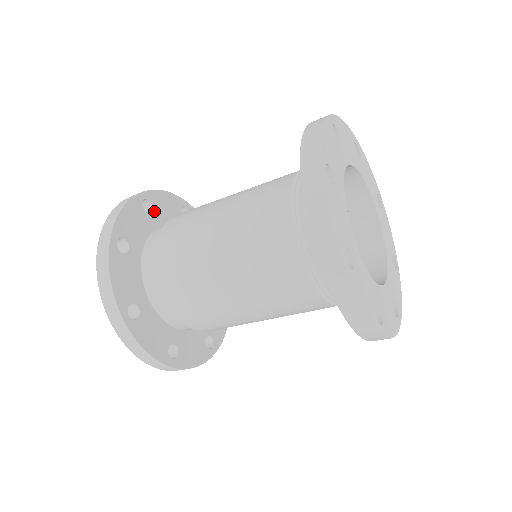
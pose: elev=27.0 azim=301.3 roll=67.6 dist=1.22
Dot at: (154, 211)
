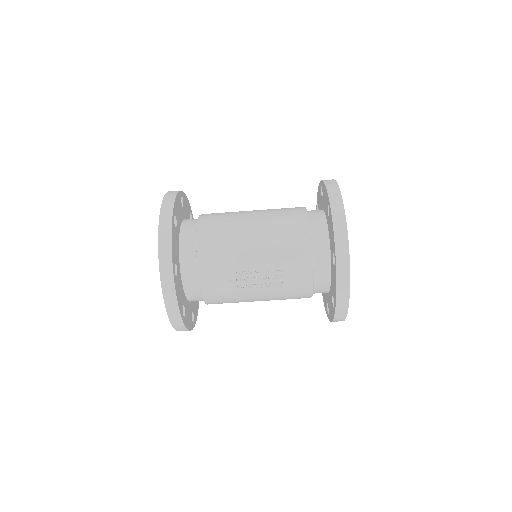
Dot at: occluded
